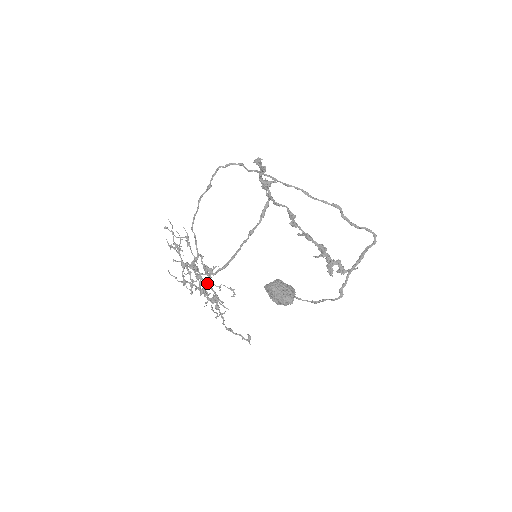
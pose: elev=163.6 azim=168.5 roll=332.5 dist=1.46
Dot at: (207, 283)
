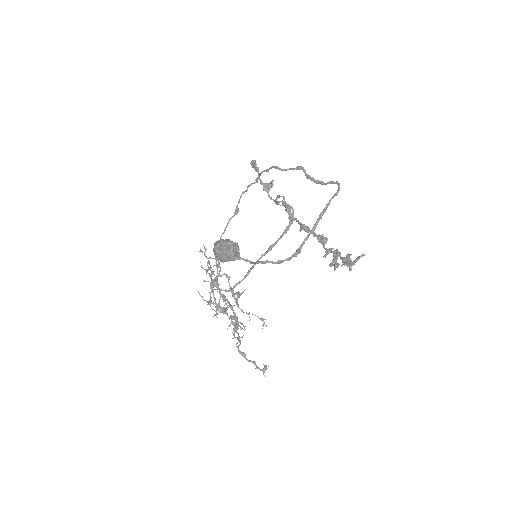
Dot at: (229, 303)
